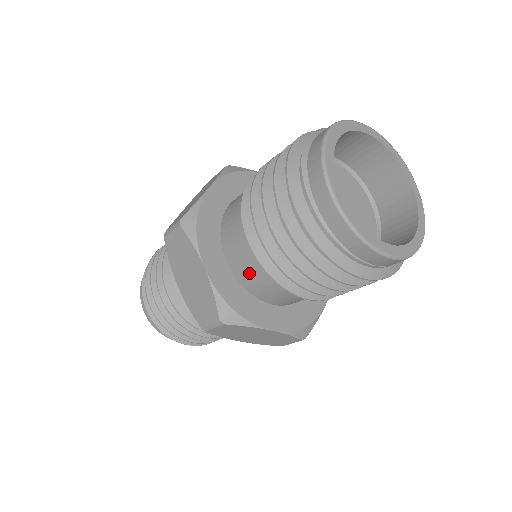
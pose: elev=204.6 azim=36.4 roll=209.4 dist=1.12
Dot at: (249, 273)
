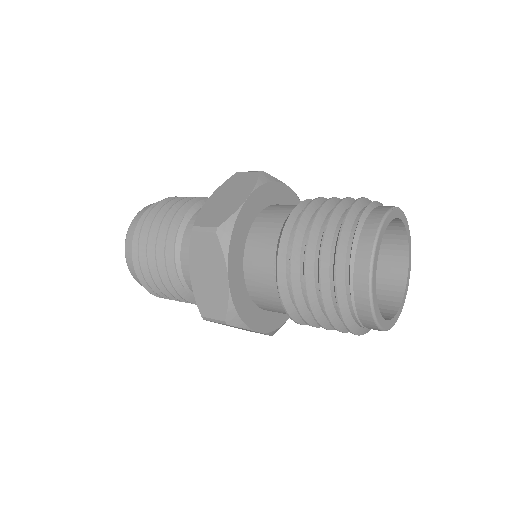
Dot at: (262, 291)
